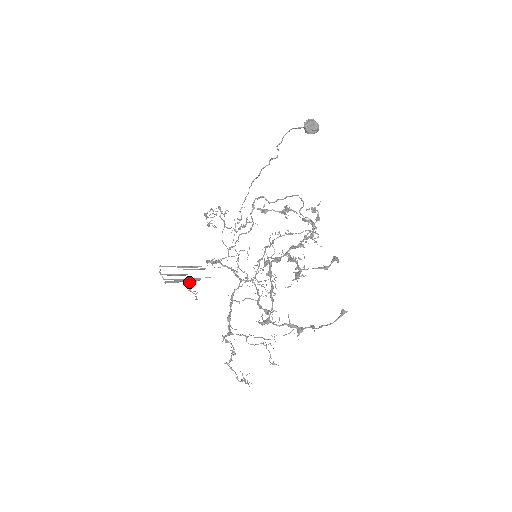
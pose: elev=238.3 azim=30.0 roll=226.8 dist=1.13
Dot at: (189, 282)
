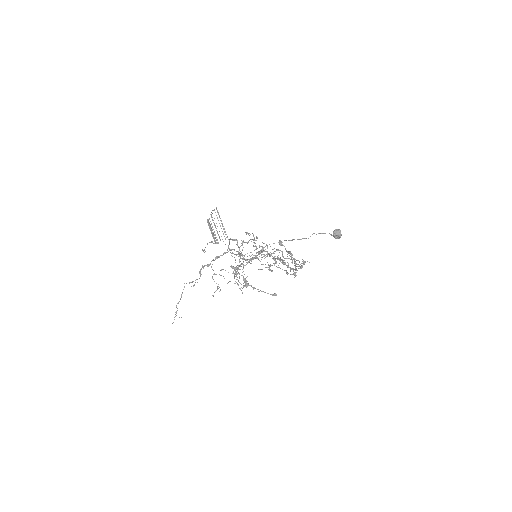
Dot at: (210, 242)
